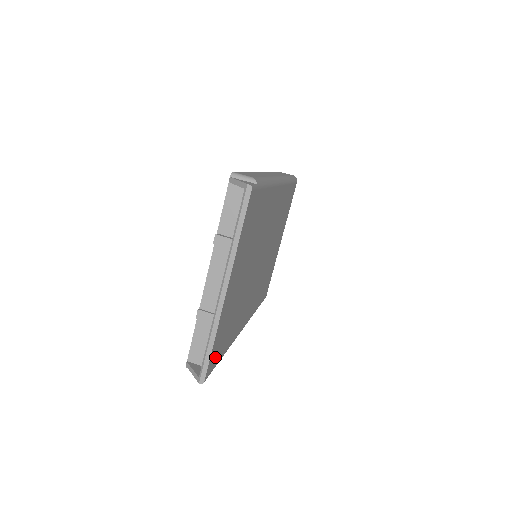
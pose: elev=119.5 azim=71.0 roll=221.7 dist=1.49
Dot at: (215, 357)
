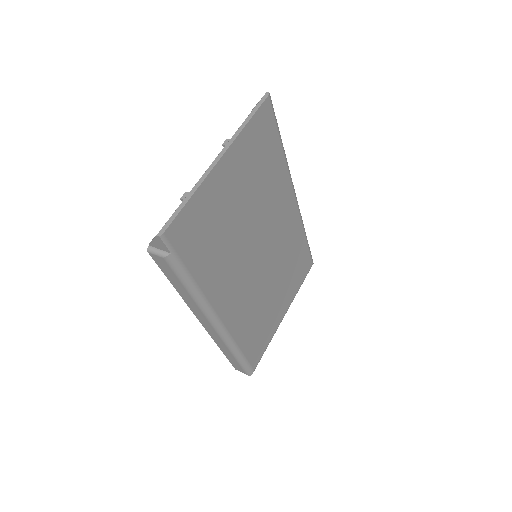
Dot at: (184, 237)
